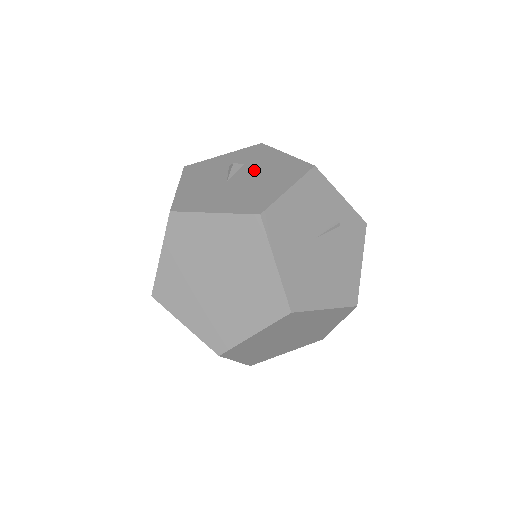
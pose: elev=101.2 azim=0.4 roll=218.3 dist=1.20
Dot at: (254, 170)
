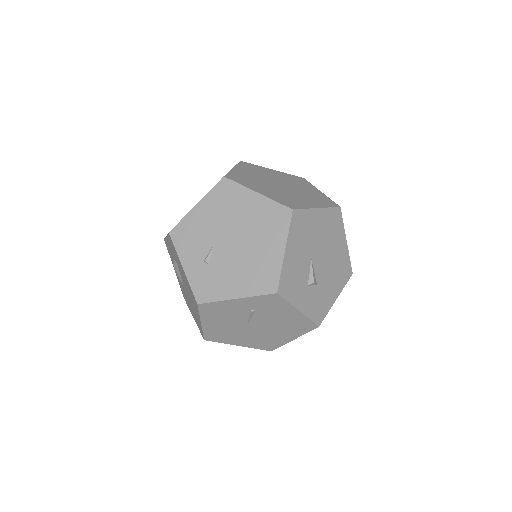
Dot at: (183, 280)
